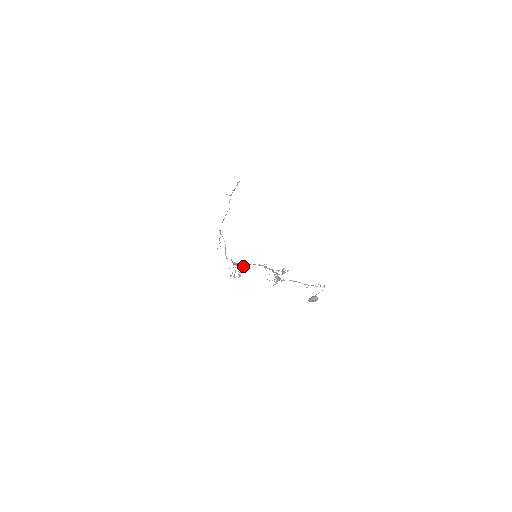
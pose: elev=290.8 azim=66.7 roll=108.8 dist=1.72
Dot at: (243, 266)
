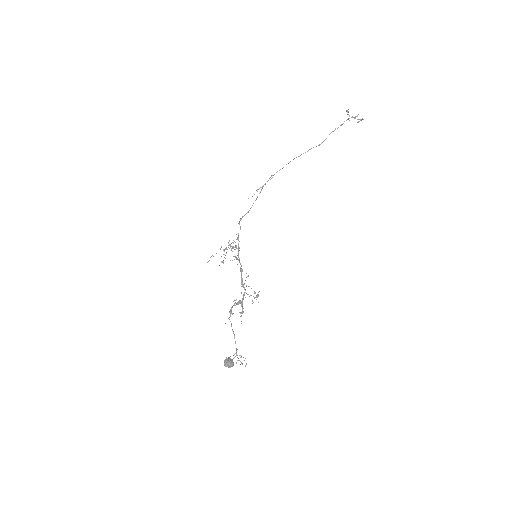
Dot at: (238, 251)
